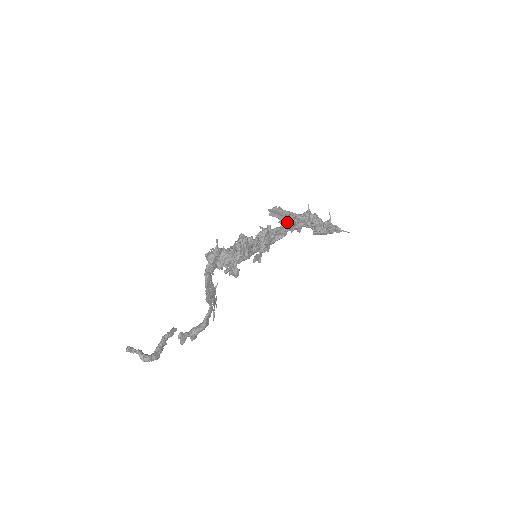
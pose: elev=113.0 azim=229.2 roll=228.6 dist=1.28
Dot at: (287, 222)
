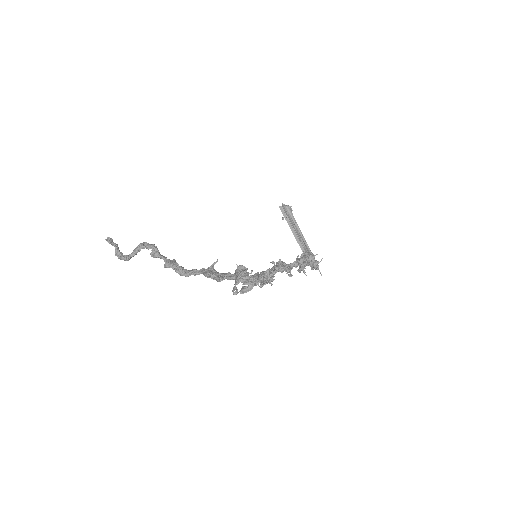
Dot at: (297, 266)
